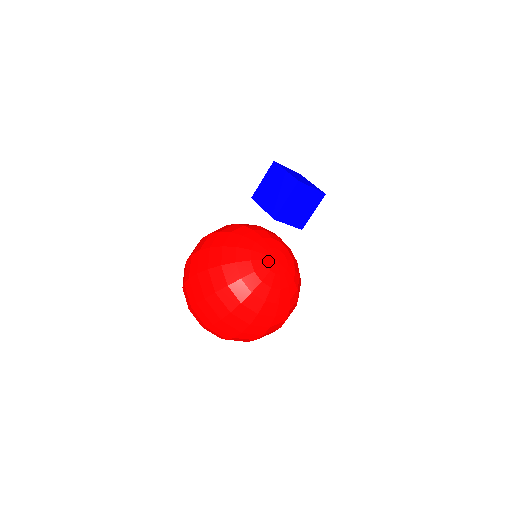
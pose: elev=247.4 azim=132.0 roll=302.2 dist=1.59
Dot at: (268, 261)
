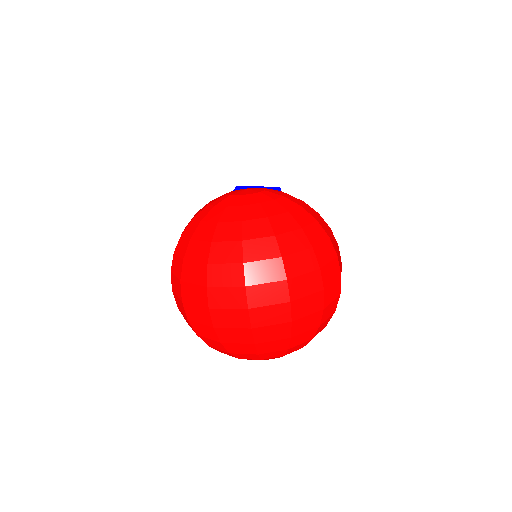
Dot at: (234, 194)
